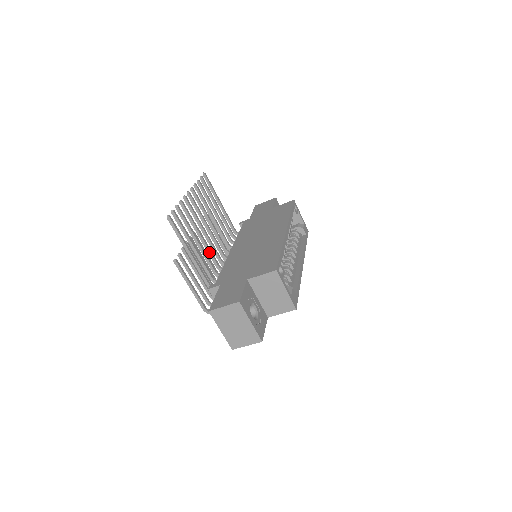
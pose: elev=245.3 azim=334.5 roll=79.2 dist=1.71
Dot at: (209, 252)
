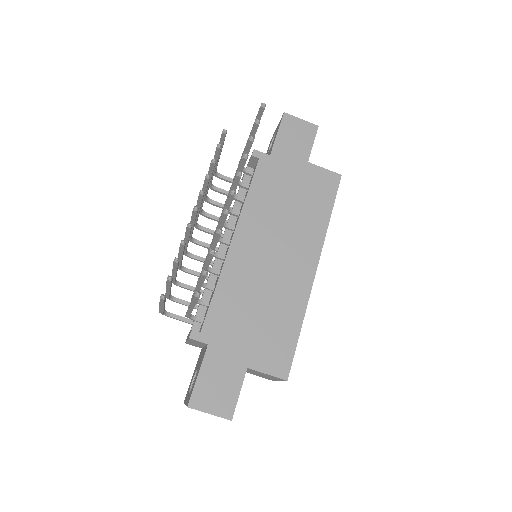
Dot at: occluded
